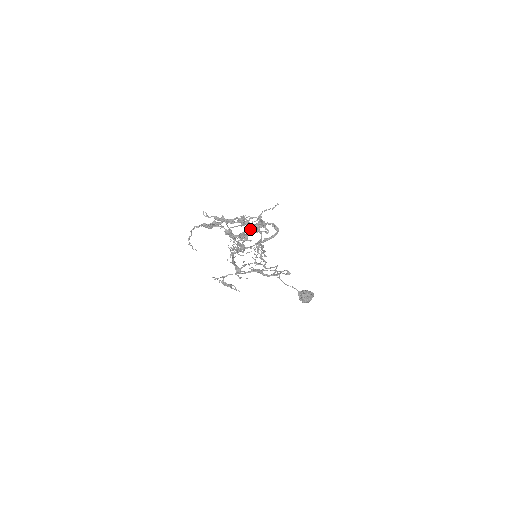
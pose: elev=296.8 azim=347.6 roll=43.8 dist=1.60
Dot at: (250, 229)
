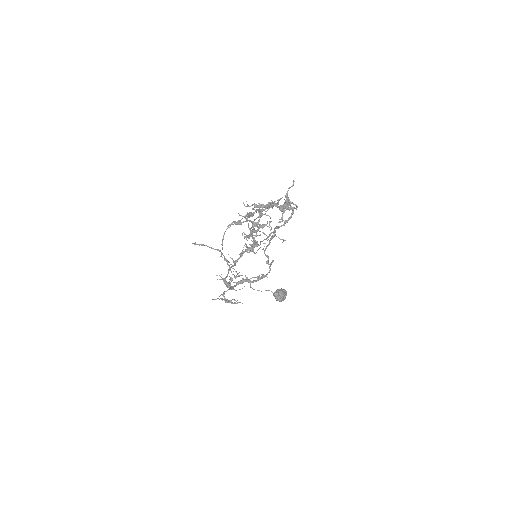
Dot at: (283, 209)
